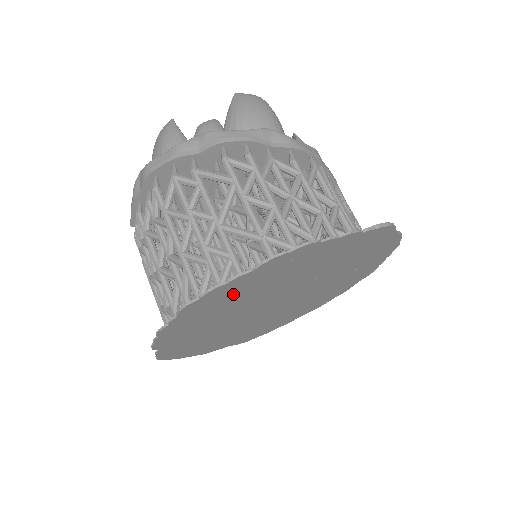
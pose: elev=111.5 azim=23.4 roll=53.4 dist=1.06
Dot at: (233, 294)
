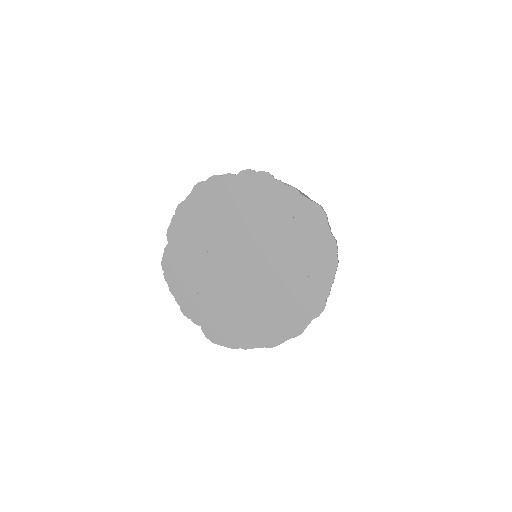
Dot at: (222, 199)
